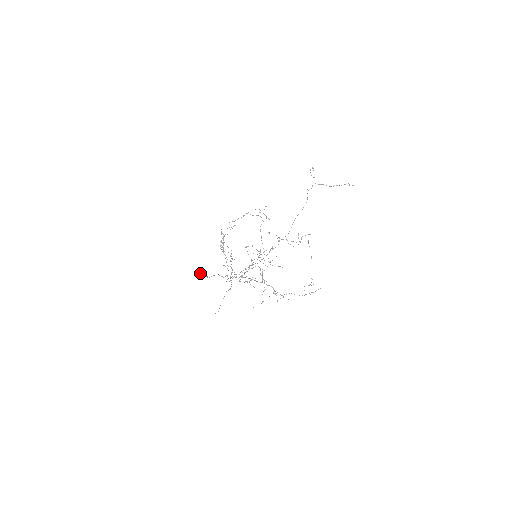
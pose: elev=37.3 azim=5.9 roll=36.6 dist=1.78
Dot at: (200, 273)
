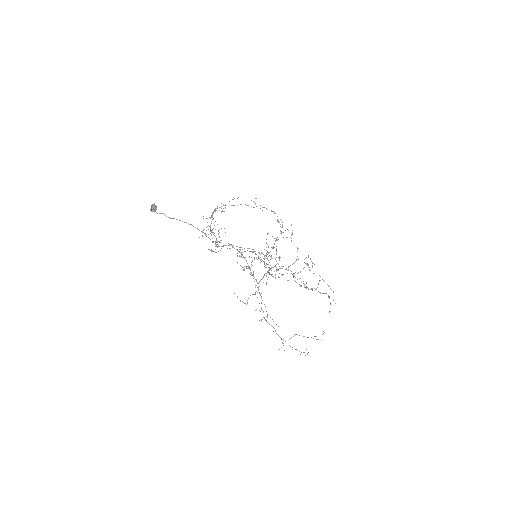
Dot at: (156, 207)
